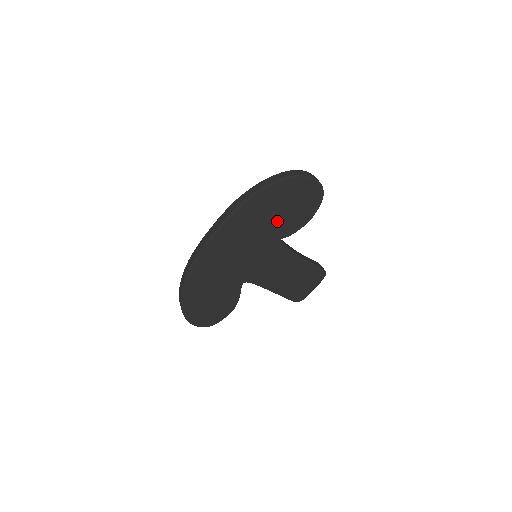
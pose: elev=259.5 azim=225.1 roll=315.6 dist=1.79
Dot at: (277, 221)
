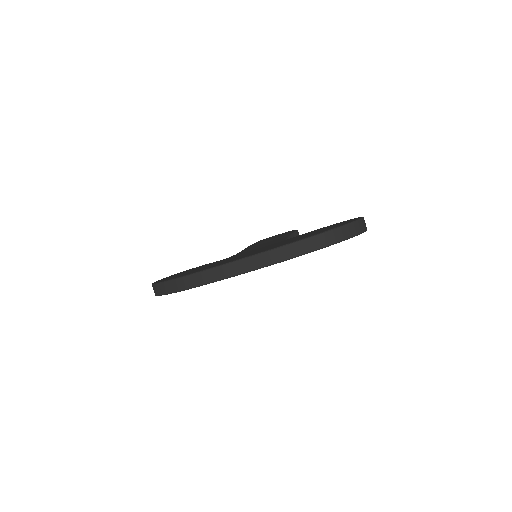
Dot at: occluded
